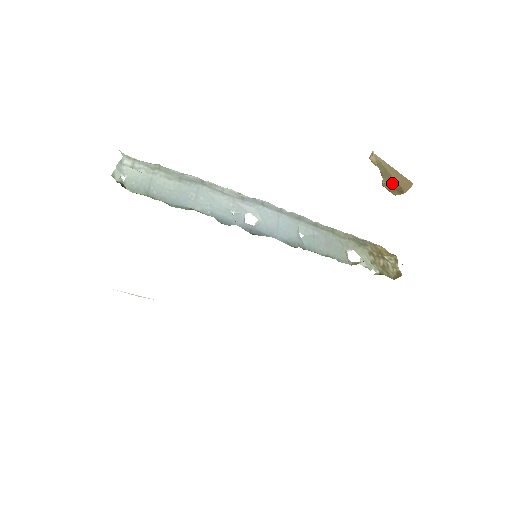
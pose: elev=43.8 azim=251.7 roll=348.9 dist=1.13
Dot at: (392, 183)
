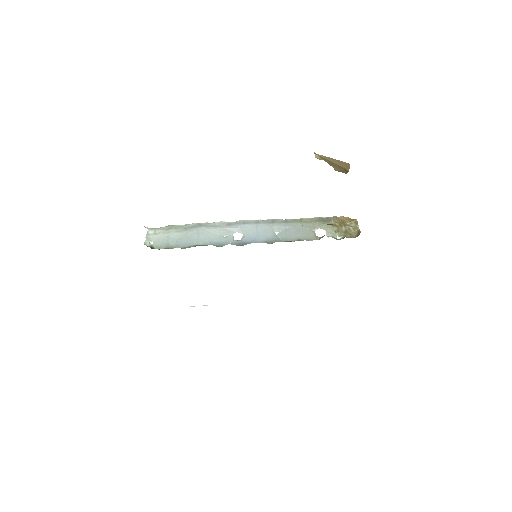
Dot at: (338, 168)
